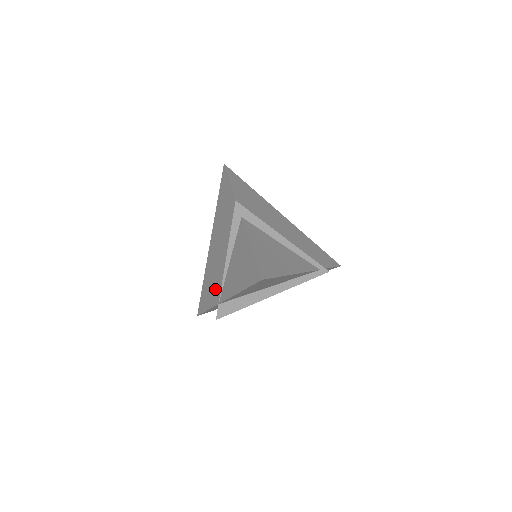
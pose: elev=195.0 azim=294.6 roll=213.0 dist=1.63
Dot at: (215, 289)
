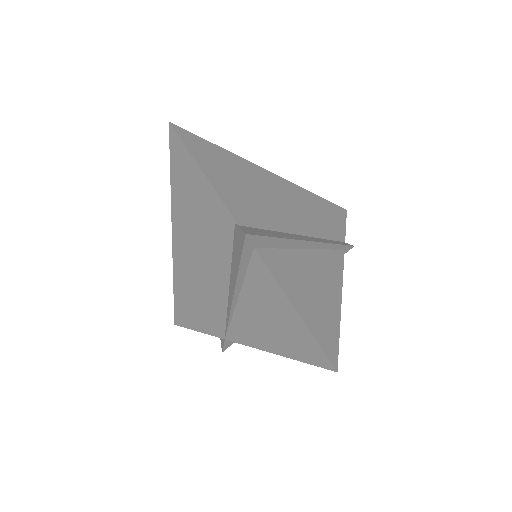
Dot at: (209, 316)
